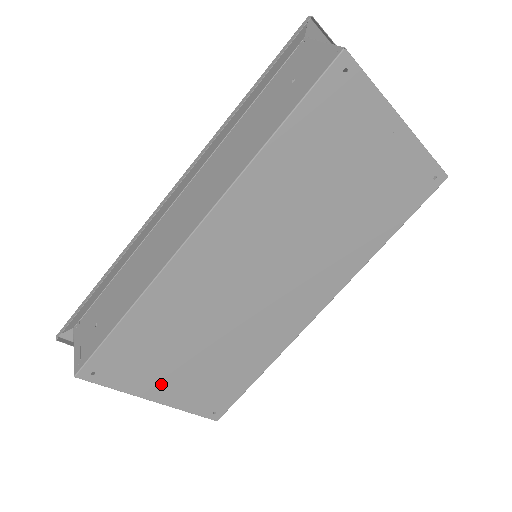
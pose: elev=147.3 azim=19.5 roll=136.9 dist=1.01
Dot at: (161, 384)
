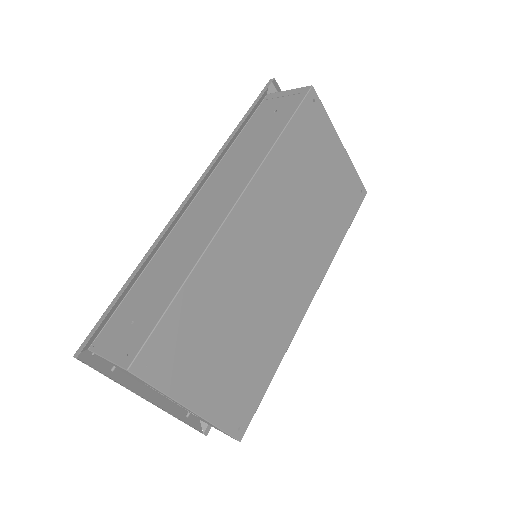
Dot at: (199, 385)
